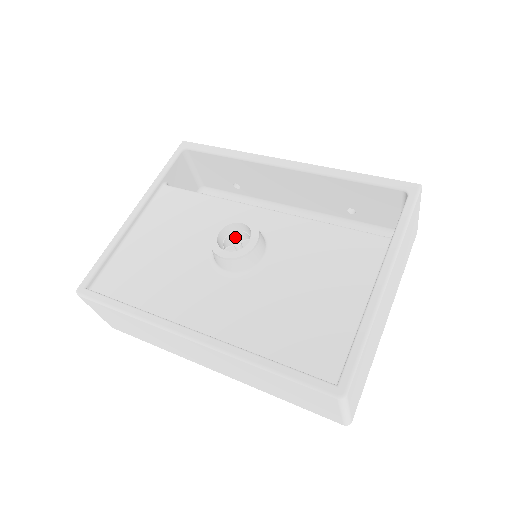
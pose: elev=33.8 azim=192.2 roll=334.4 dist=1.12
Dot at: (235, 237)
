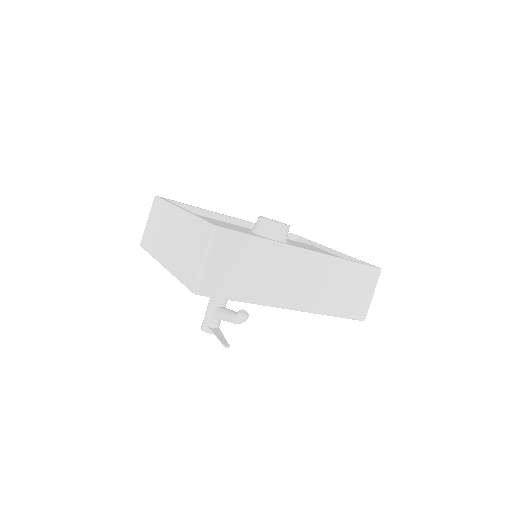
Dot at: occluded
